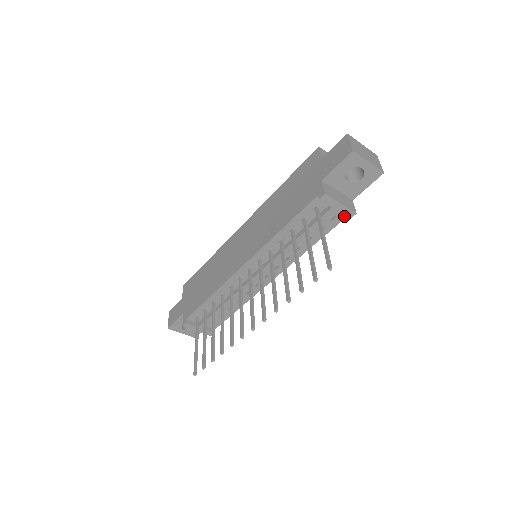
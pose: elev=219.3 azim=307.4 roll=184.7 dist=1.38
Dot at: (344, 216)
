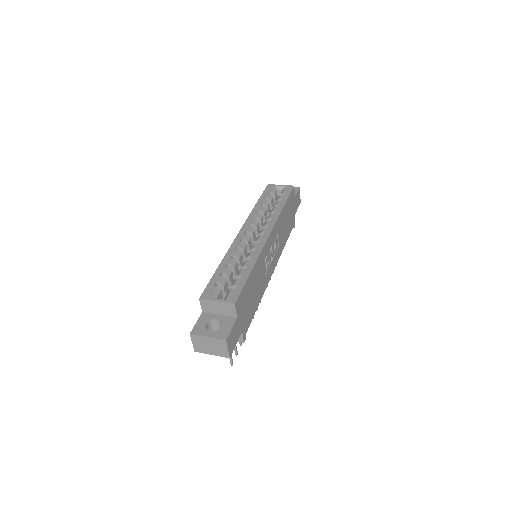
Dot at: (245, 331)
